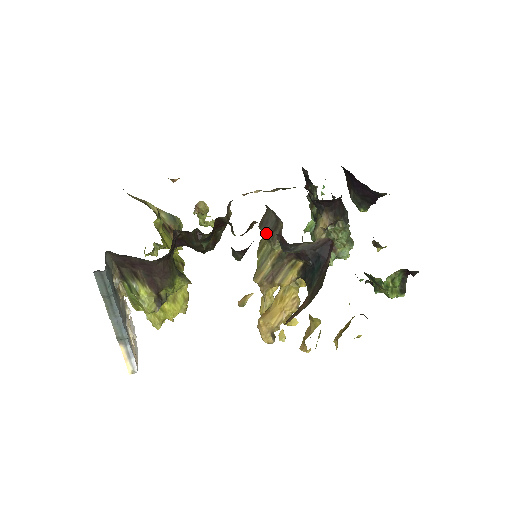
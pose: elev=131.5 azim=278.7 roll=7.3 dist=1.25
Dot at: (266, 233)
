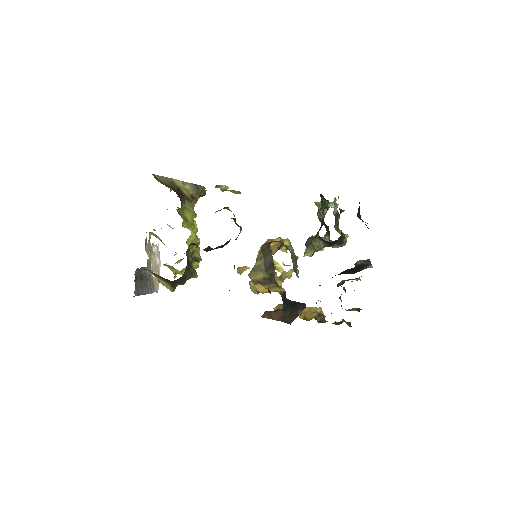
Dot at: (264, 261)
